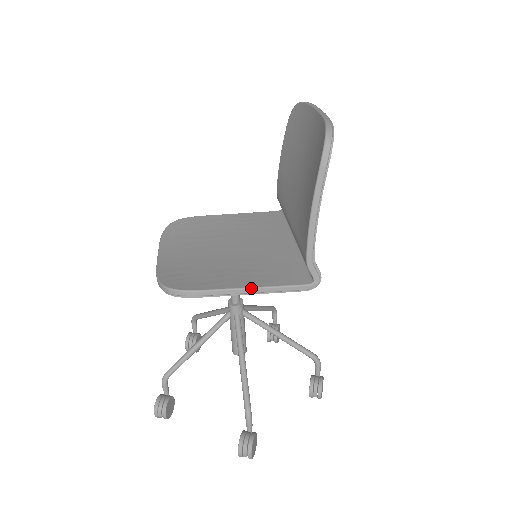
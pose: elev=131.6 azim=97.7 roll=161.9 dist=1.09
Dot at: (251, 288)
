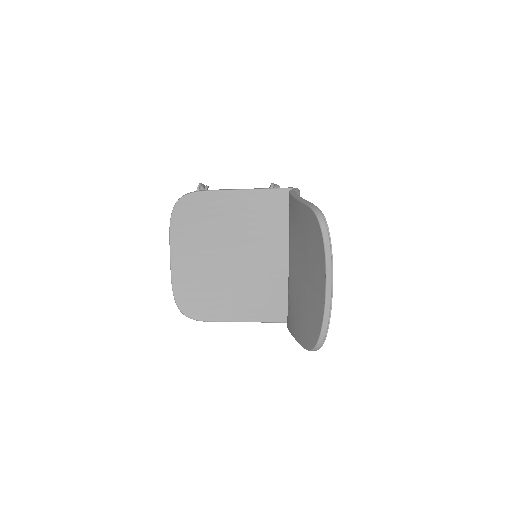
Dot at: occluded
